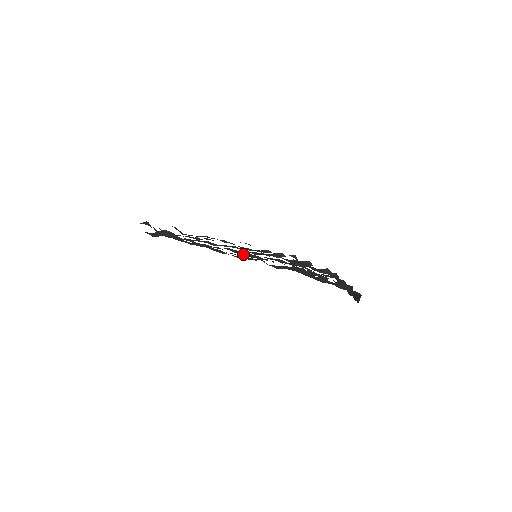
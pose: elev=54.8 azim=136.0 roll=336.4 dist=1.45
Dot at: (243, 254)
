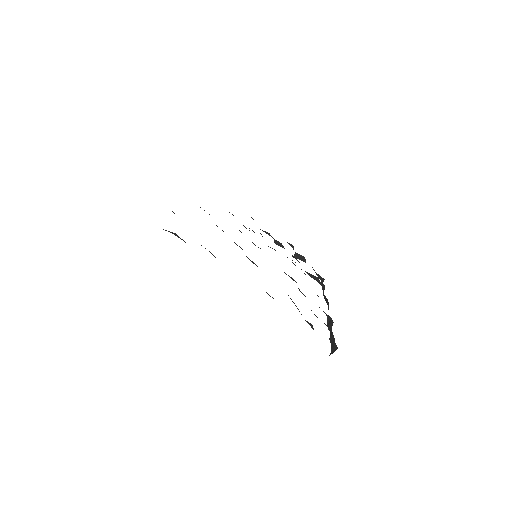
Dot at: occluded
